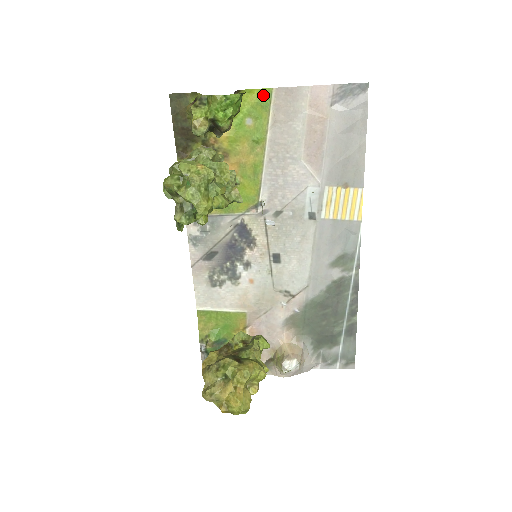
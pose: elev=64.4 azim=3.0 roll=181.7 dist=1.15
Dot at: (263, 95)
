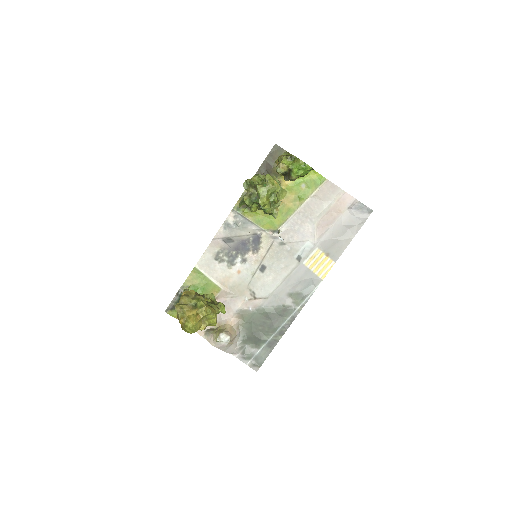
Dot at: (320, 178)
